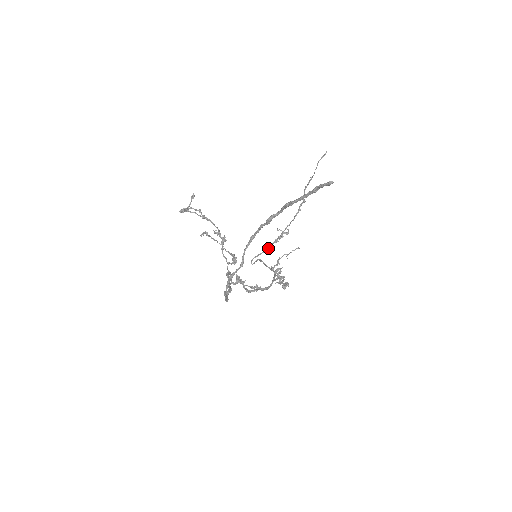
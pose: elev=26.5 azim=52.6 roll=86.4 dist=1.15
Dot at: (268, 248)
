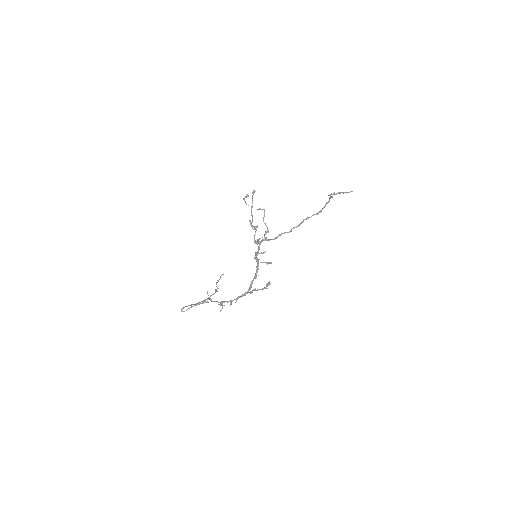
Dot at: (199, 302)
